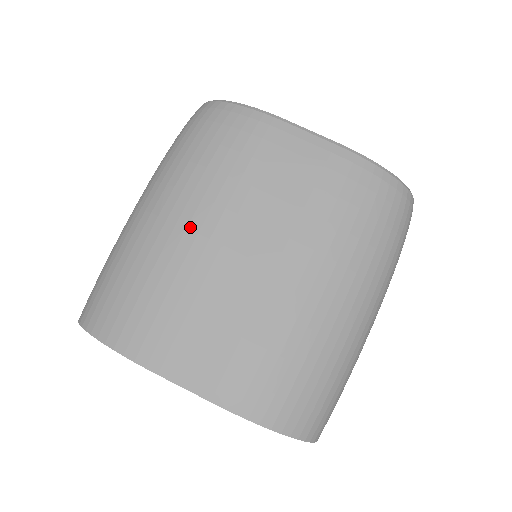
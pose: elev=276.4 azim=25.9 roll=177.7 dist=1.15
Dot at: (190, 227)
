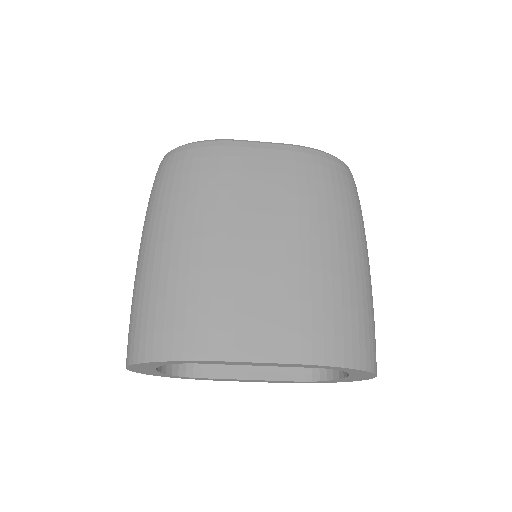
Dot at: (205, 236)
